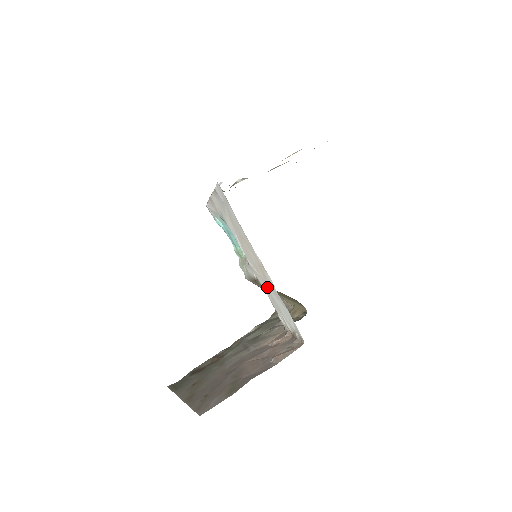
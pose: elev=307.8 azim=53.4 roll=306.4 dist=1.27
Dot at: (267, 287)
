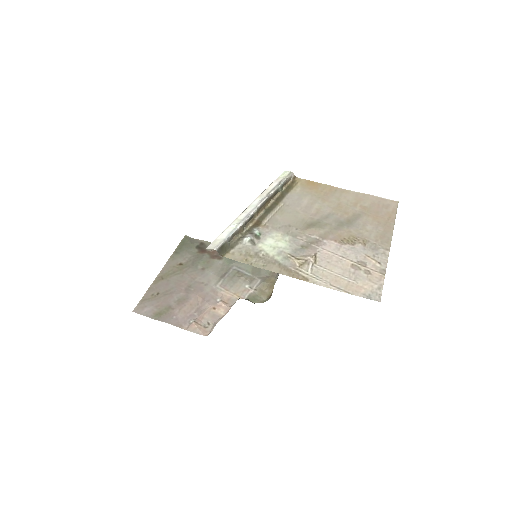
Dot at: occluded
